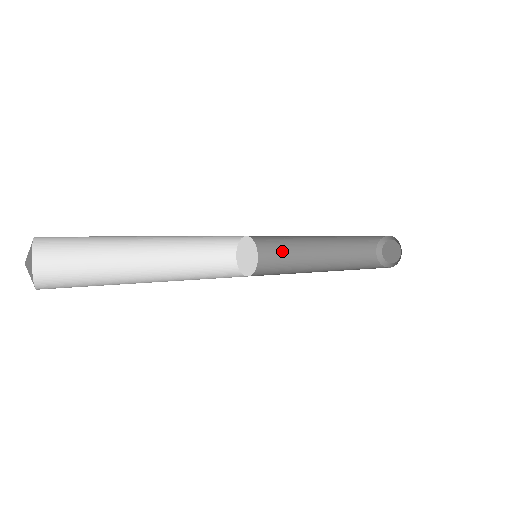
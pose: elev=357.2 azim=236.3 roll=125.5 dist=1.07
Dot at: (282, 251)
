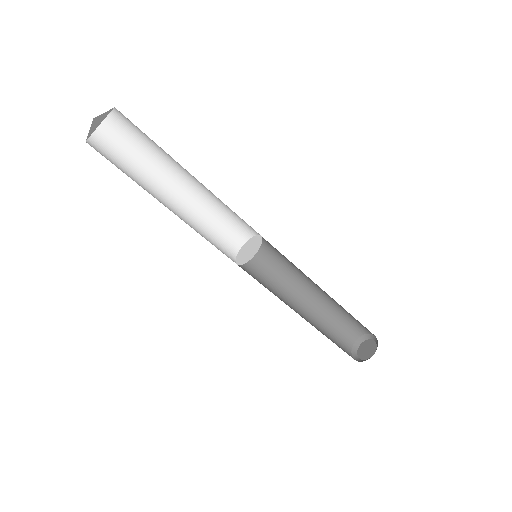
Dot at: (272, 287)
